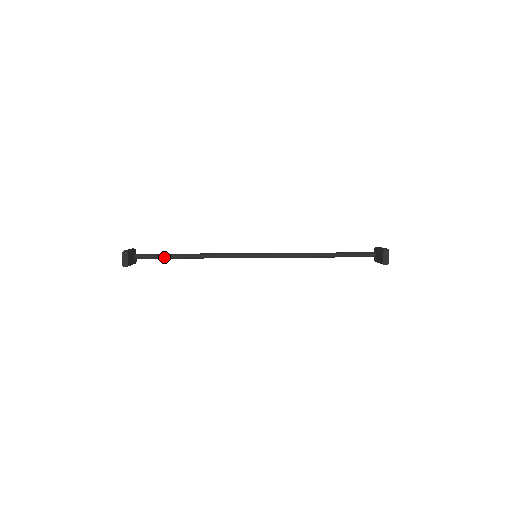
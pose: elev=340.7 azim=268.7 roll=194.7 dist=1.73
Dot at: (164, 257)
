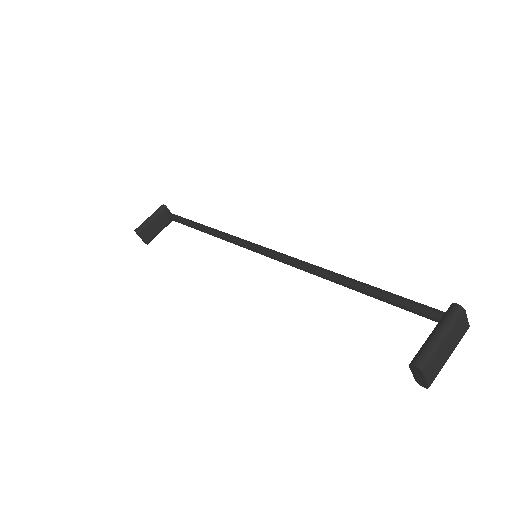
Dot at: (184, 224)
